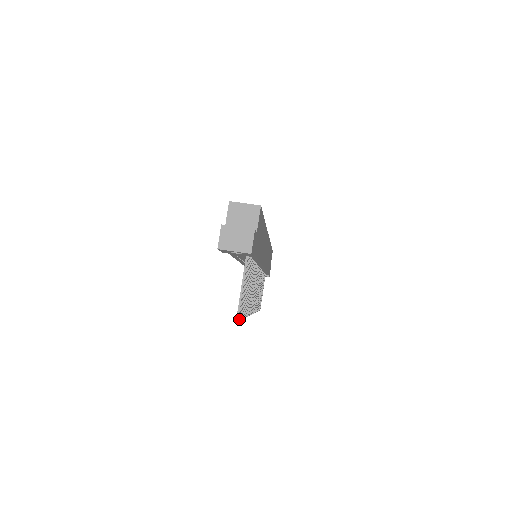
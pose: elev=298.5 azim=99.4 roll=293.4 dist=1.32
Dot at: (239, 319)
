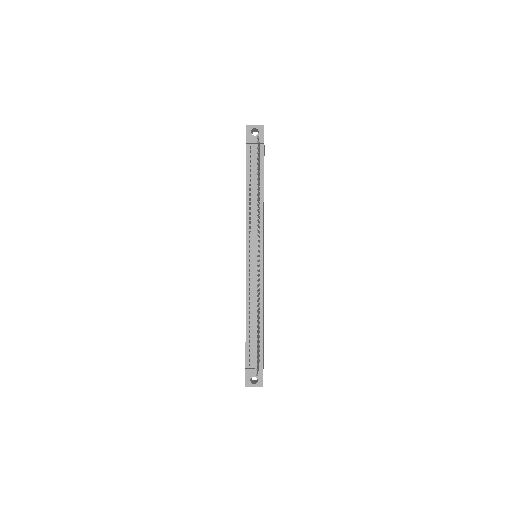
Dot at: (258, 147)
